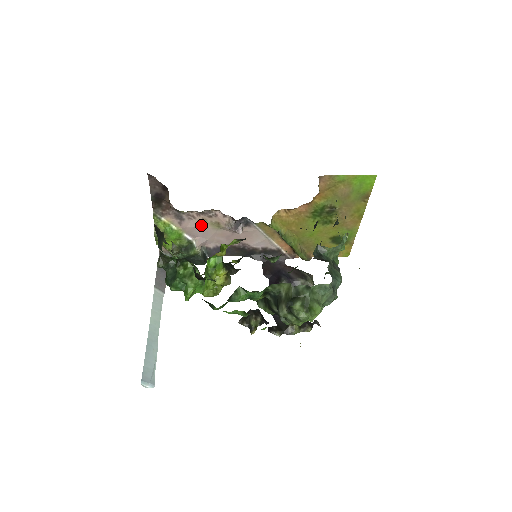
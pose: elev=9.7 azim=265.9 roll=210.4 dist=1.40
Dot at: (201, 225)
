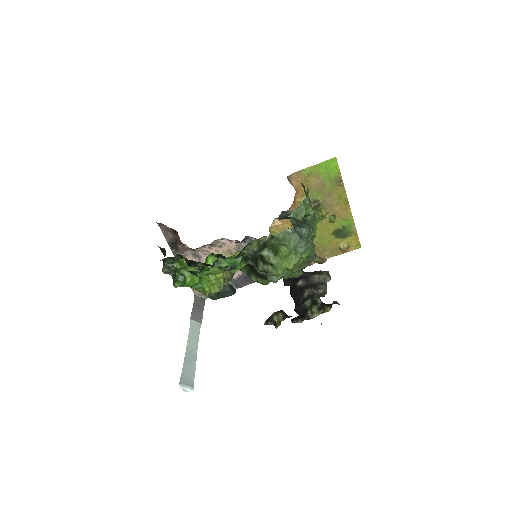
Dot at: occluded
